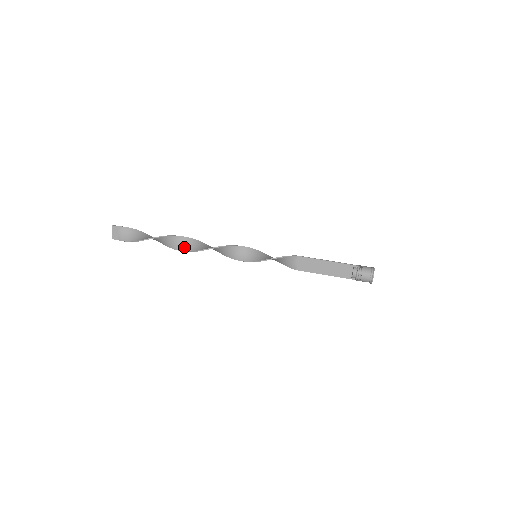
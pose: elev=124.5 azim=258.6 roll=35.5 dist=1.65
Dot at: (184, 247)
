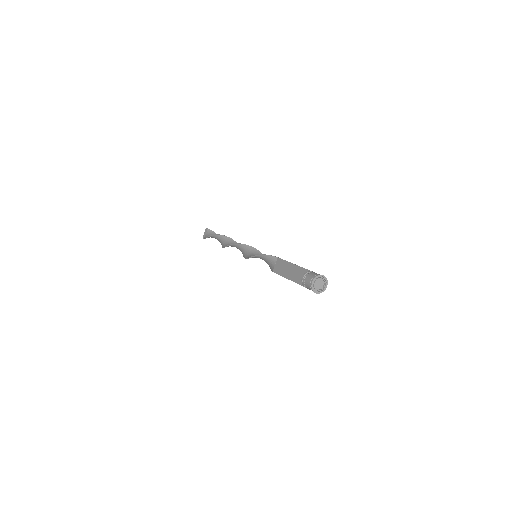
Dot at: (226, 245)
